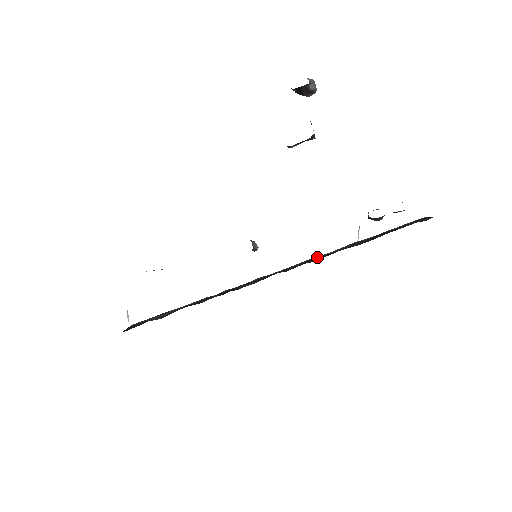
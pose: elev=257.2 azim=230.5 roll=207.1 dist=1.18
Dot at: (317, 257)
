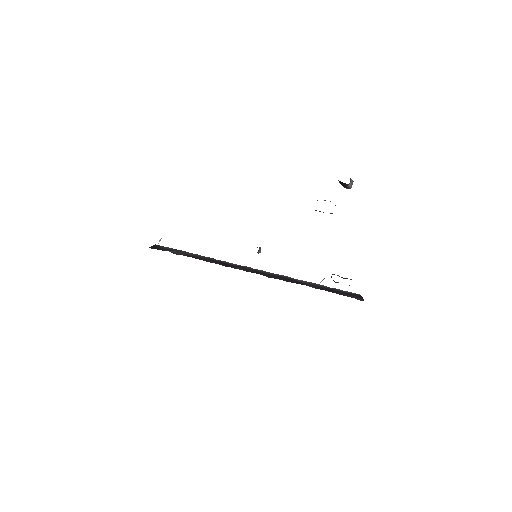
Dot at: (289, 278)
